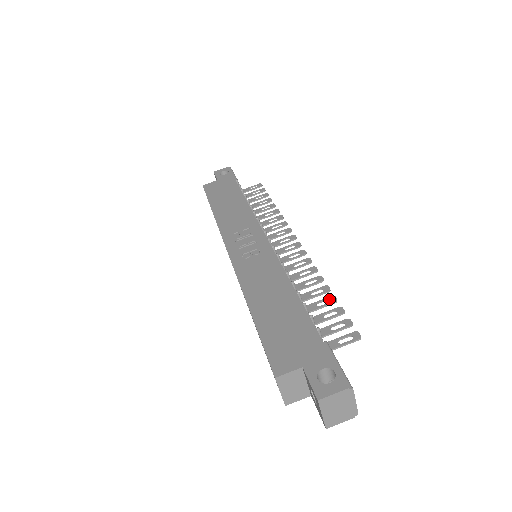
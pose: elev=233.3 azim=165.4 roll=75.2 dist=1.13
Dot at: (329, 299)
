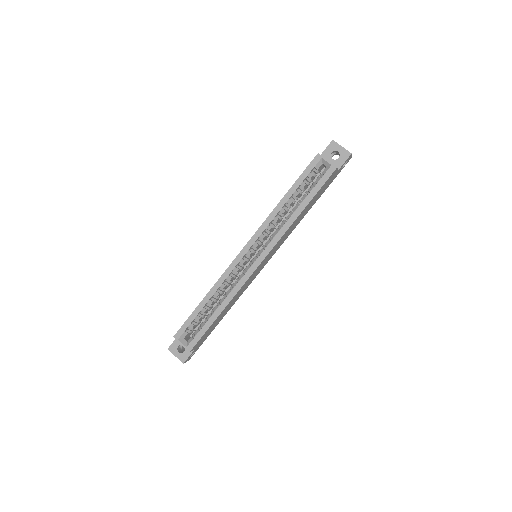
Dot at: occluded
